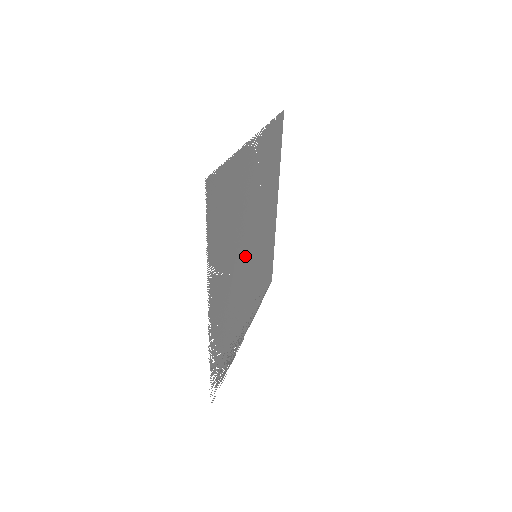
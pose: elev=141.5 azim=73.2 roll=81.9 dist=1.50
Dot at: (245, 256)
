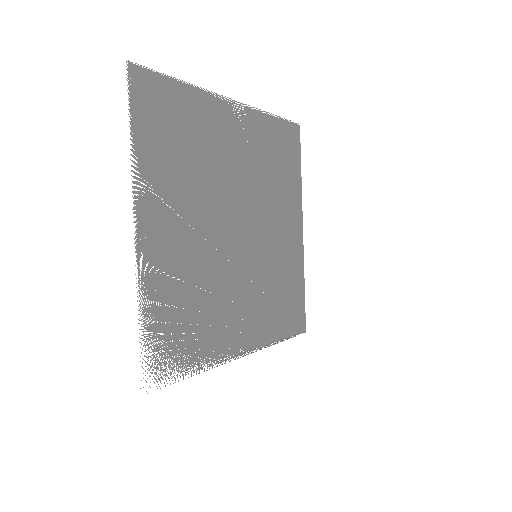
Dot at: (227, 233)
